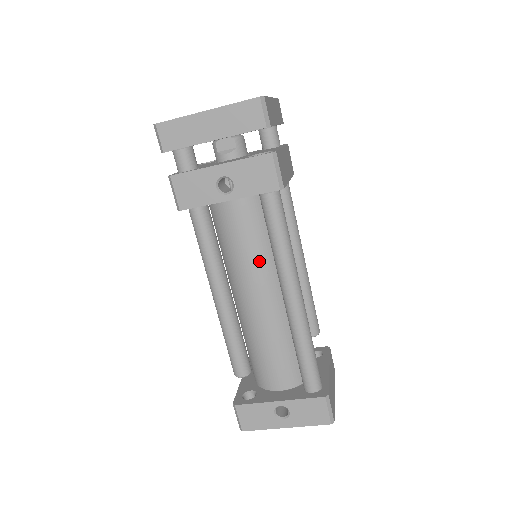
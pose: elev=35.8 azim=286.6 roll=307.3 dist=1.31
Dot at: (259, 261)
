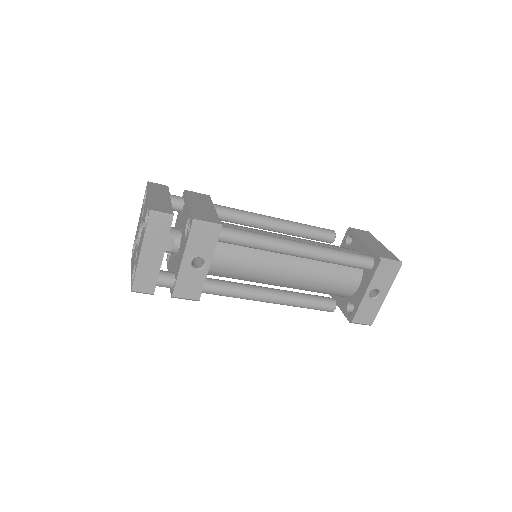
Dot at: (262, 261)
